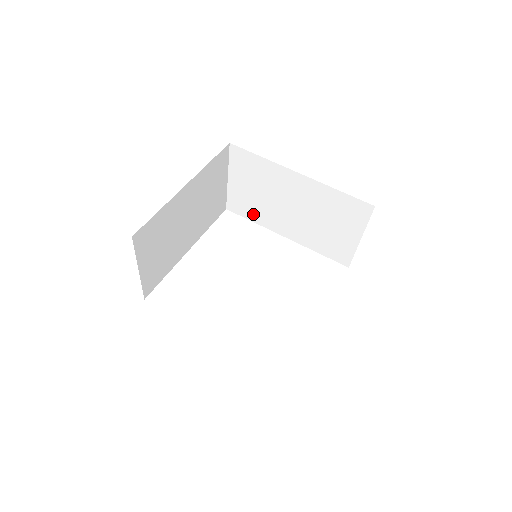
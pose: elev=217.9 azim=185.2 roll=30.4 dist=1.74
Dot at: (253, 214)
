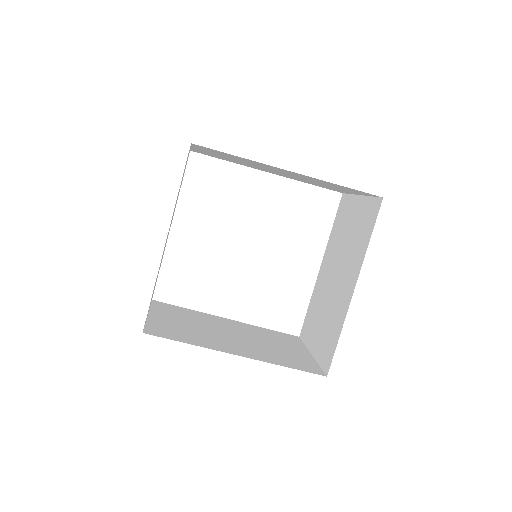
Dot at: (227, 160)
